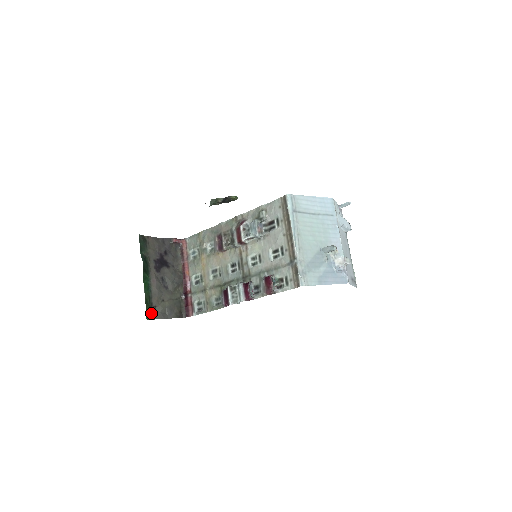
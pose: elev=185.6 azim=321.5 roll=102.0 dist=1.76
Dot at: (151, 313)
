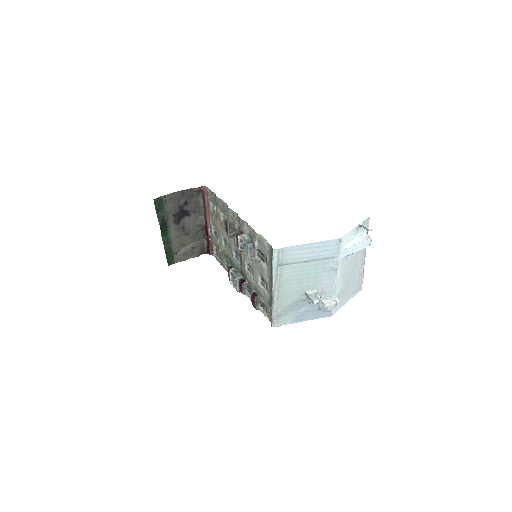
Dot at: (172, 260)
